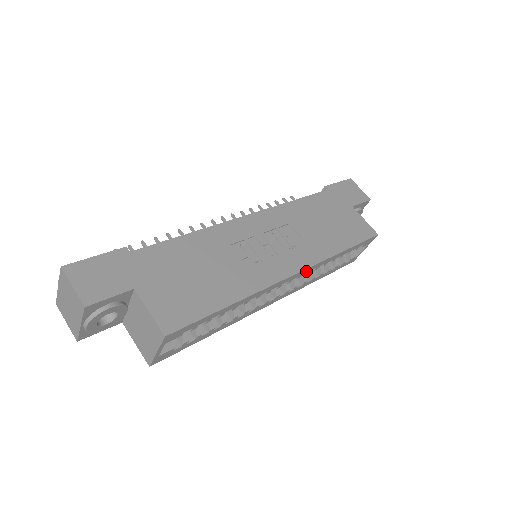
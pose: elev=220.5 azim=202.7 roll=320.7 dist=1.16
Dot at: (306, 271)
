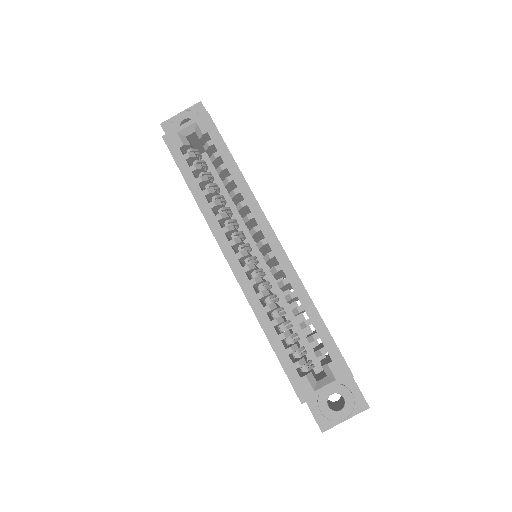
Dot at: (280, 258)
